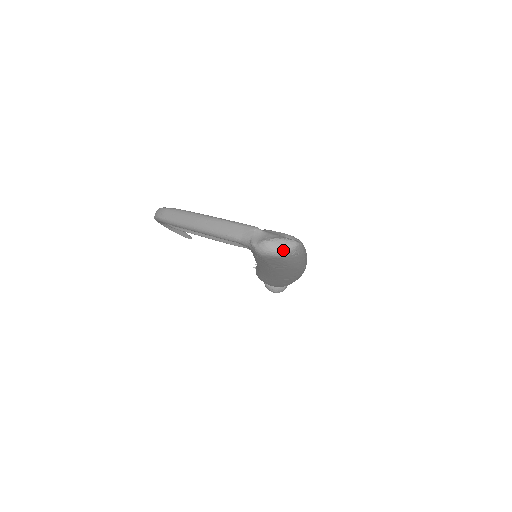
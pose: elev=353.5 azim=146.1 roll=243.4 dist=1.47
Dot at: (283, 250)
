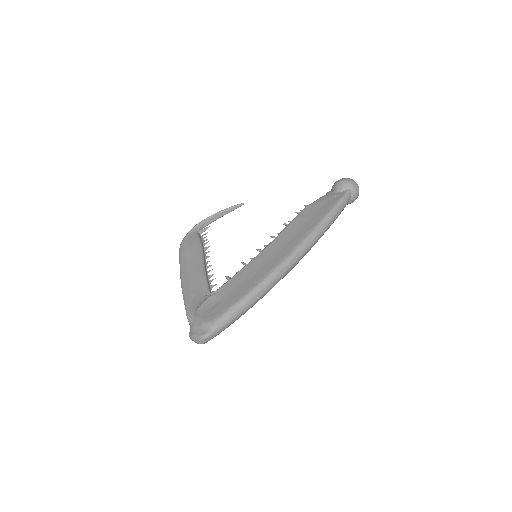
Dot at: occluded
